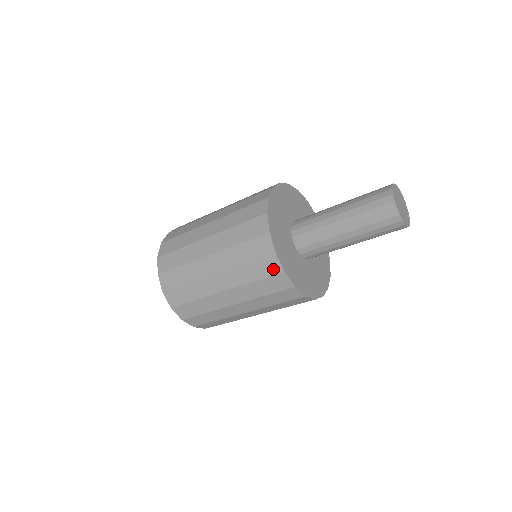
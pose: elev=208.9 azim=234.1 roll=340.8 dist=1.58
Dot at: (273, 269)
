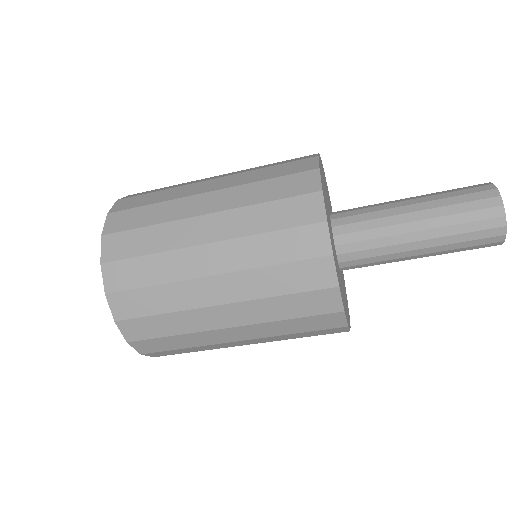
Dot at: (327, 306)
